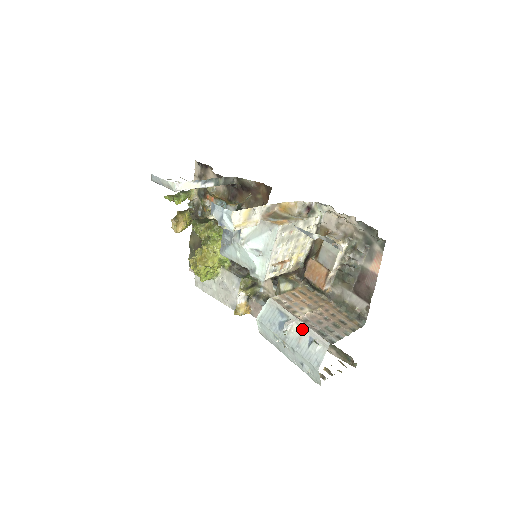
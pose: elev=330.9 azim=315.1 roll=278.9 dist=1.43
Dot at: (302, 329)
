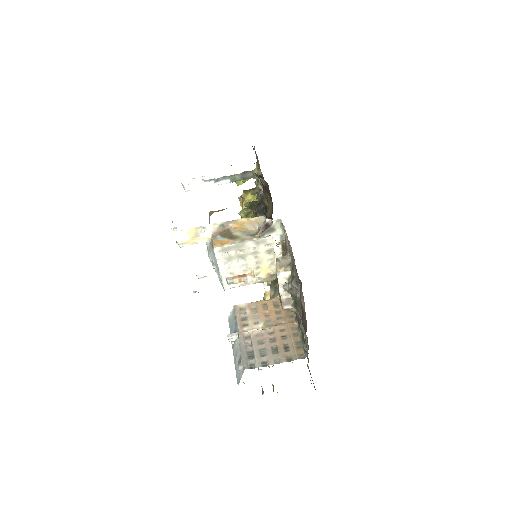
Dot at: (239, 345)
